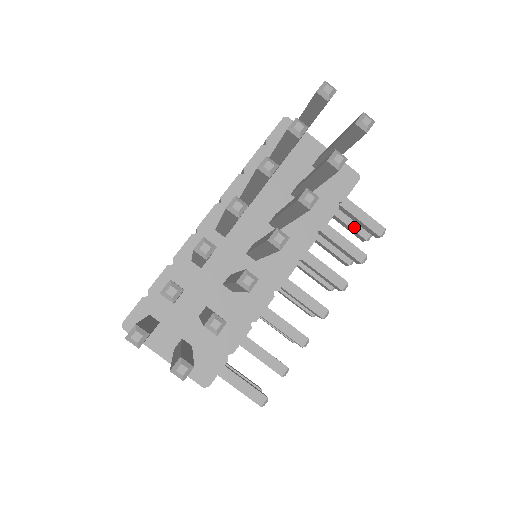
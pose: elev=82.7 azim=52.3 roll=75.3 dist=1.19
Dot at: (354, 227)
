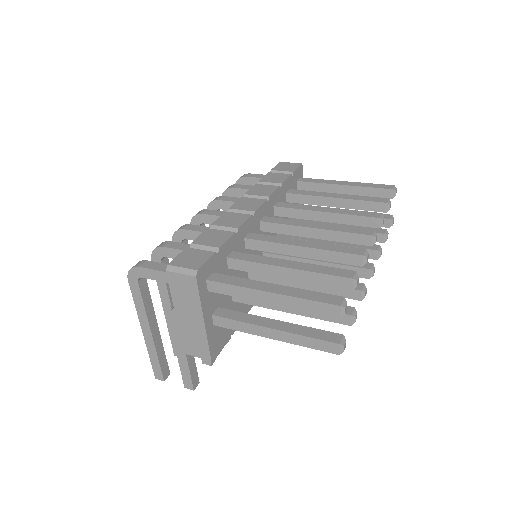
Dot at: occluded
